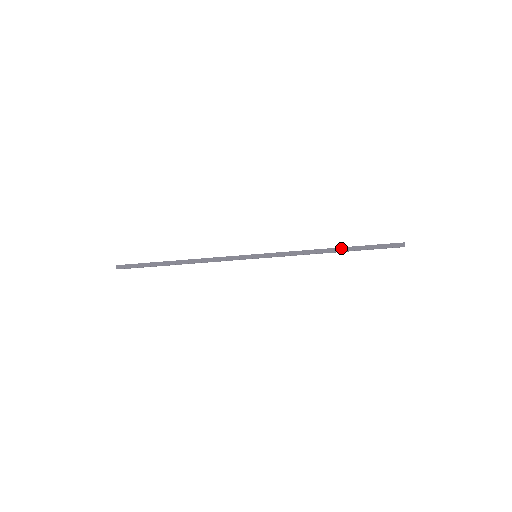
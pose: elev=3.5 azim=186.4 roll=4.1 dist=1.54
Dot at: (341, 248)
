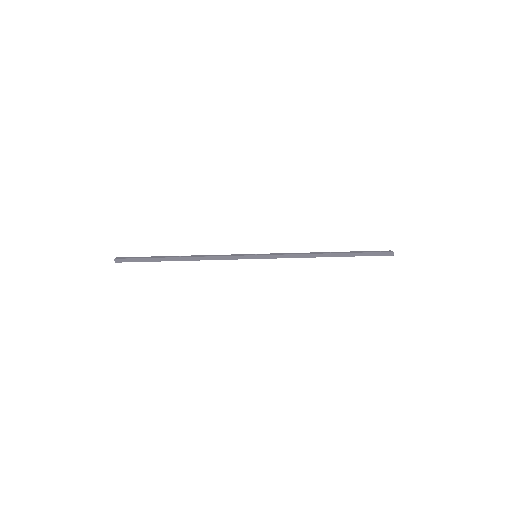
Dot at: (337, 254)
